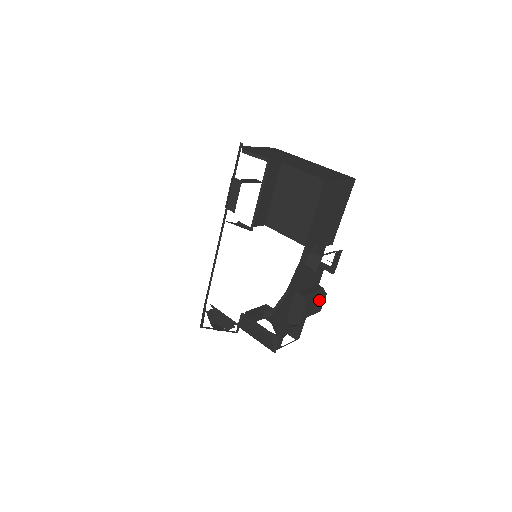
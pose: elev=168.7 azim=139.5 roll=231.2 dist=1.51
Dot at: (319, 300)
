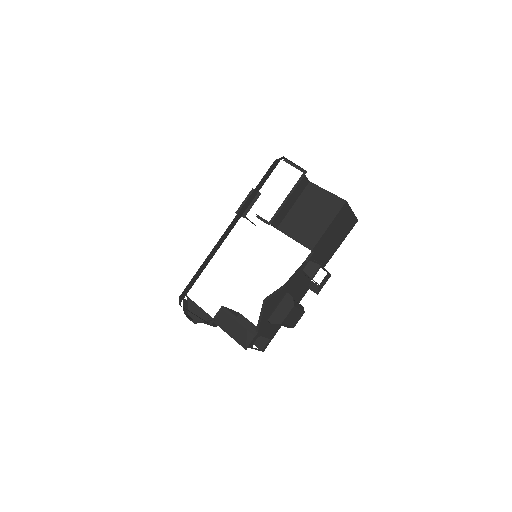
Dot at: (299, 313)
